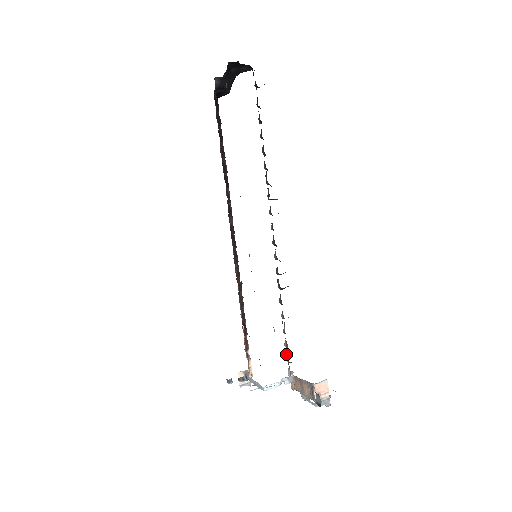
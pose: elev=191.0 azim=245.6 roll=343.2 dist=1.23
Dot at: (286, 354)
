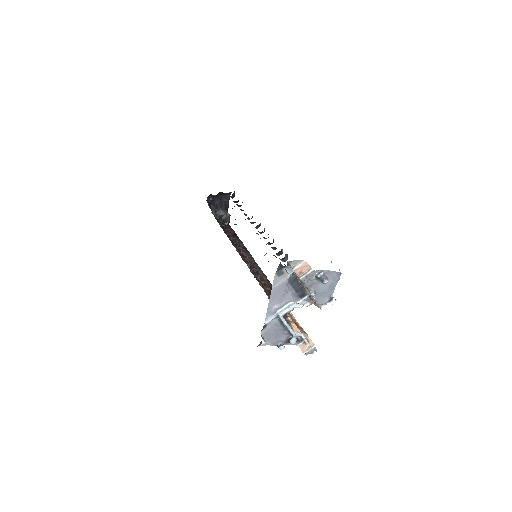
Dot at: occluded
